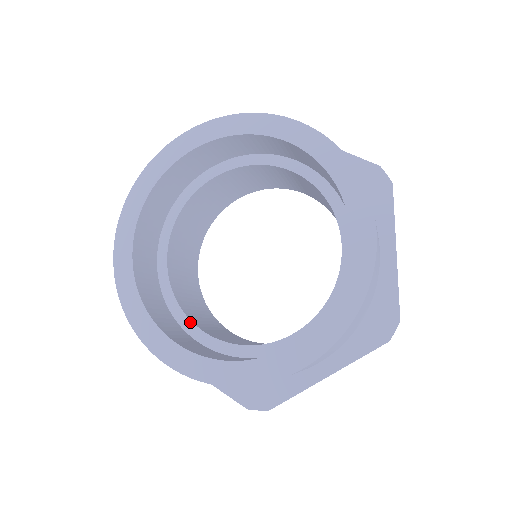
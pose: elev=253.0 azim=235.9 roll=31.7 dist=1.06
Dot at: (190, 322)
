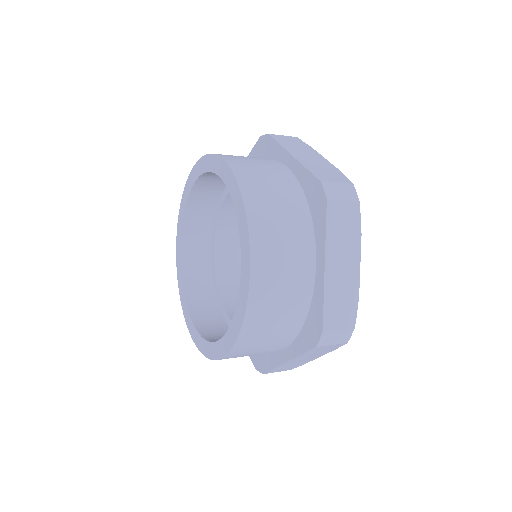
Dot at: (221, 301)
